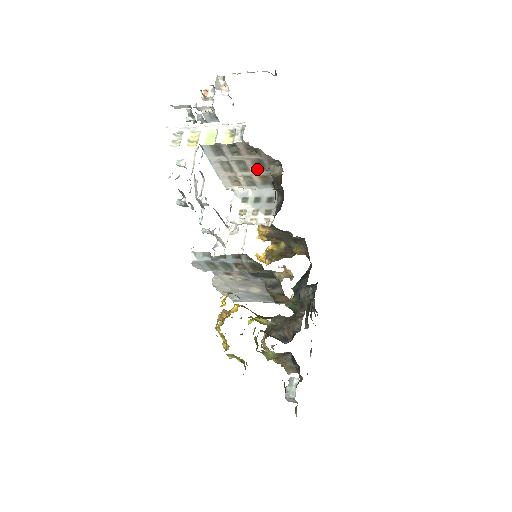
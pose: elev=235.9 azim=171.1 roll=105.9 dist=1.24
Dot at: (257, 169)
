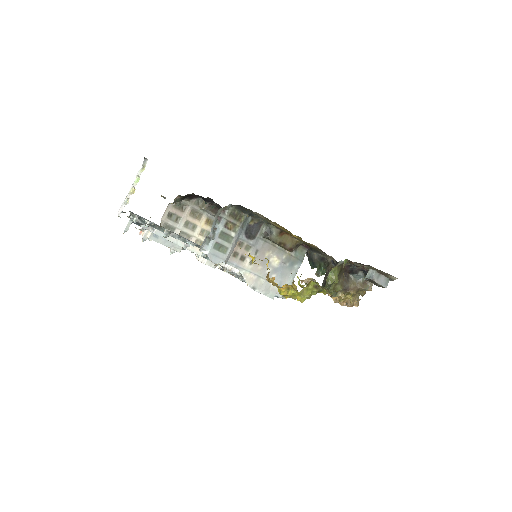
Dot at: (198, 219)
